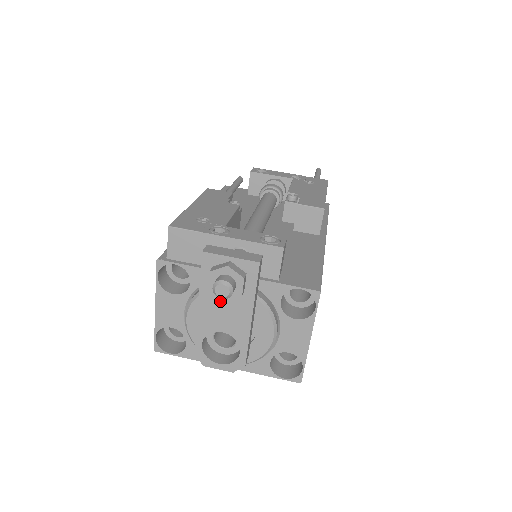
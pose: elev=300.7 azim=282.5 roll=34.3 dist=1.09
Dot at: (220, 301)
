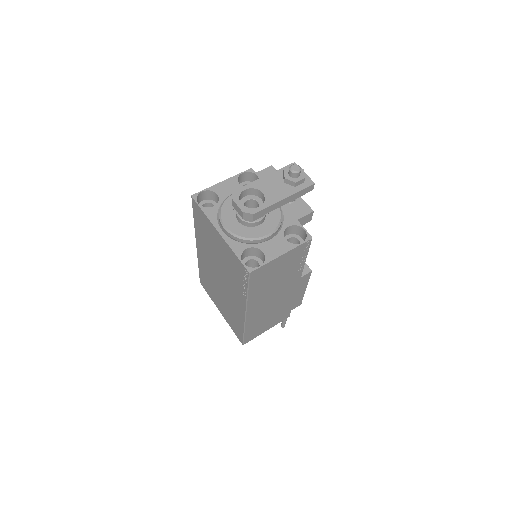
Dot at: (279, 182)
